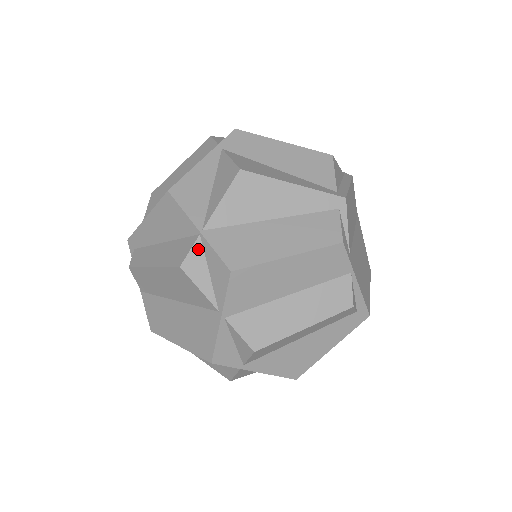
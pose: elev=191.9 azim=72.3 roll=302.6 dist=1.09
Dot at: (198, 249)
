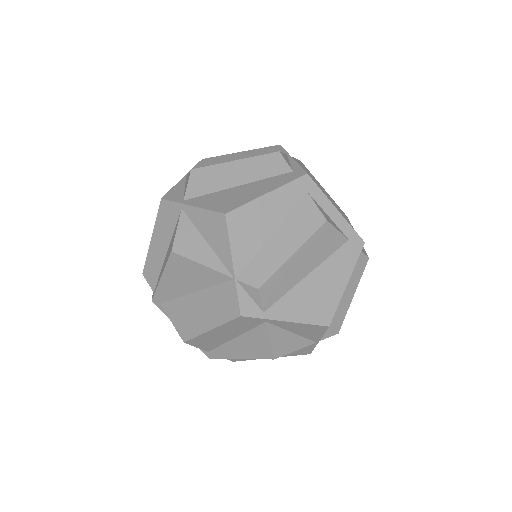
Dot at: occluded
